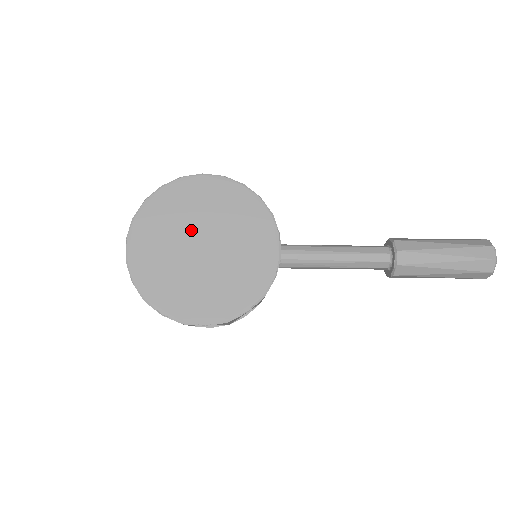
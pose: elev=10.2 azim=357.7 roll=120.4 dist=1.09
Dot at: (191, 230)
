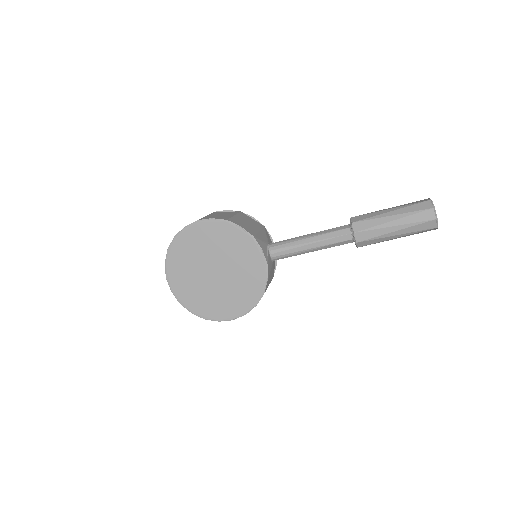
Dot at: (203, 262)
